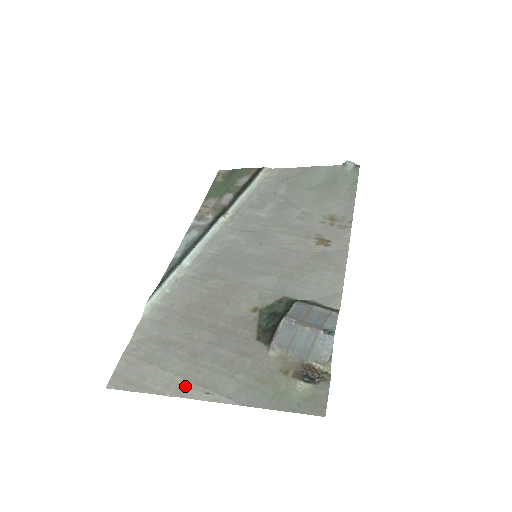
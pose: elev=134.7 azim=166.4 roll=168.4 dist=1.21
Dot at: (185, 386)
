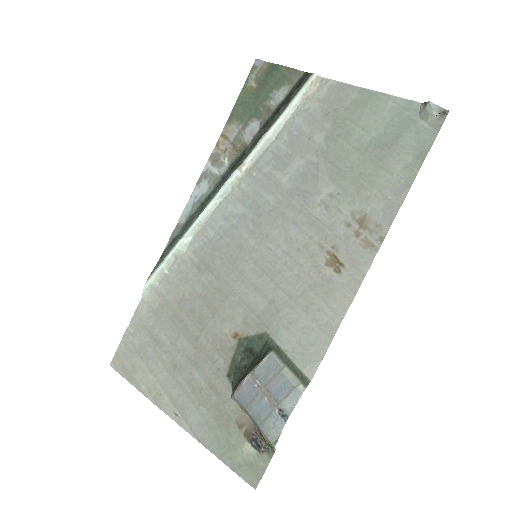
Dot at: (161, 398)
